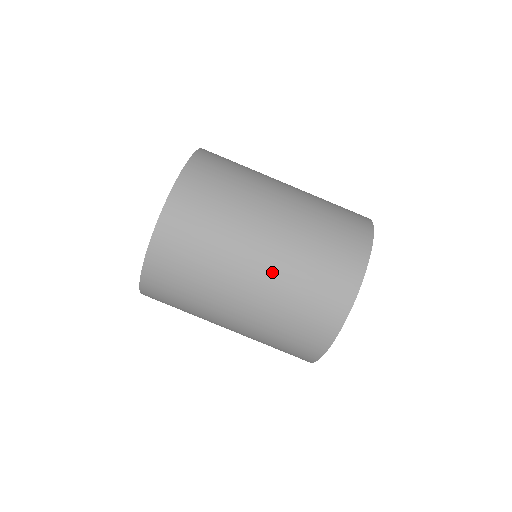
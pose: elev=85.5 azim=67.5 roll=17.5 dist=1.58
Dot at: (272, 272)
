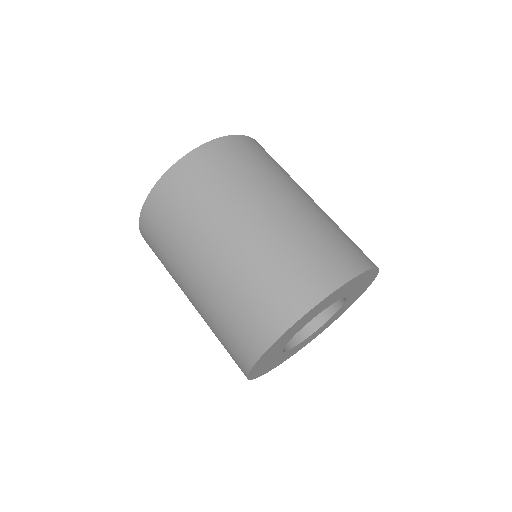
Dot at: (208, 287)
